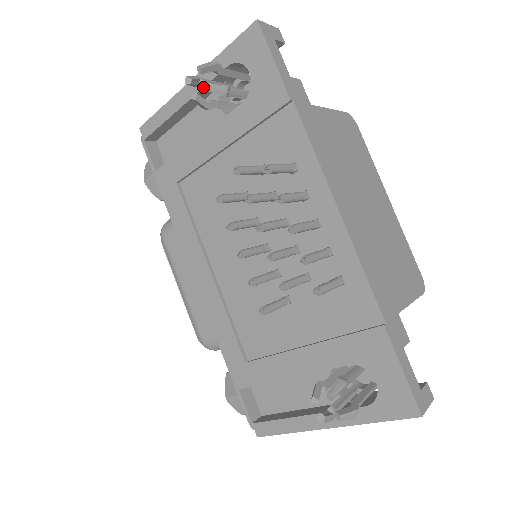
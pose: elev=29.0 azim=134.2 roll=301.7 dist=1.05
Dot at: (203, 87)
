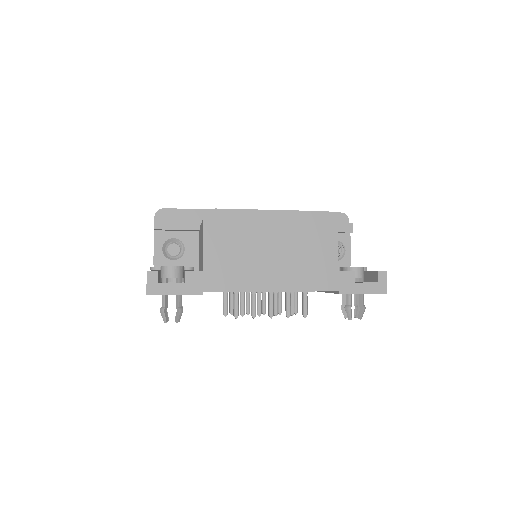
Dot at: occluded
